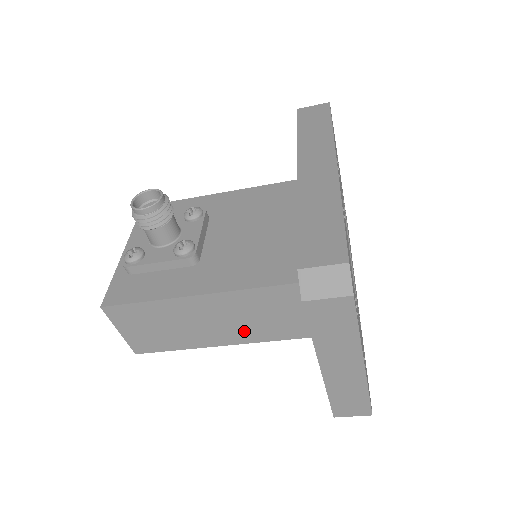
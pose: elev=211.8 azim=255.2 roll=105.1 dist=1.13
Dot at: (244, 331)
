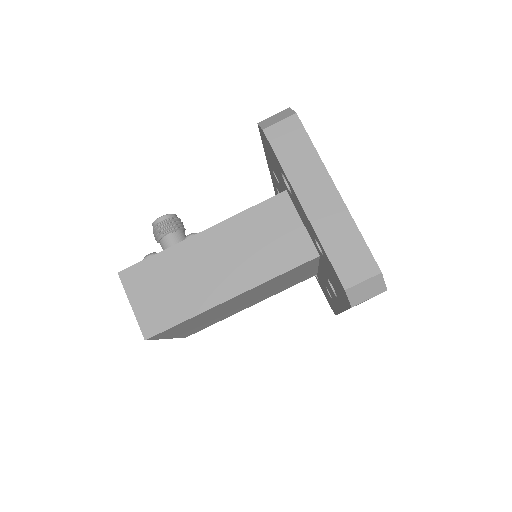
Dot at: (246, 270)
